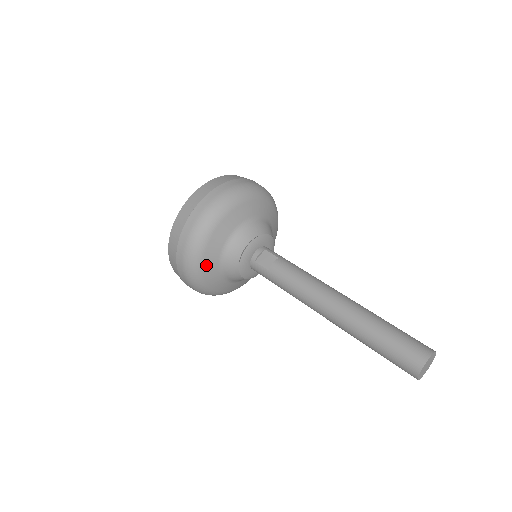
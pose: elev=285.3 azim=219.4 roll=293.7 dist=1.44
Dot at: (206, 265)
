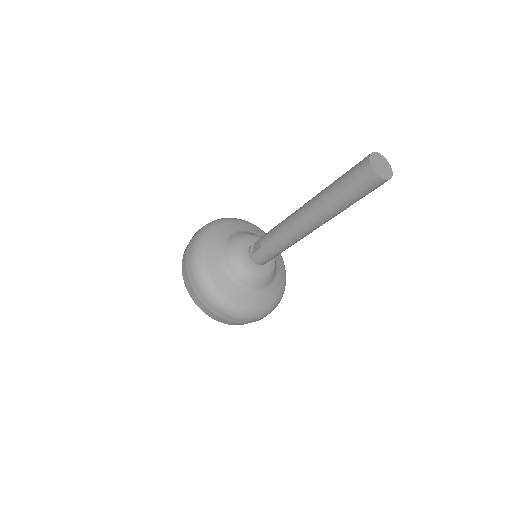
Dot at: (220, 284)
